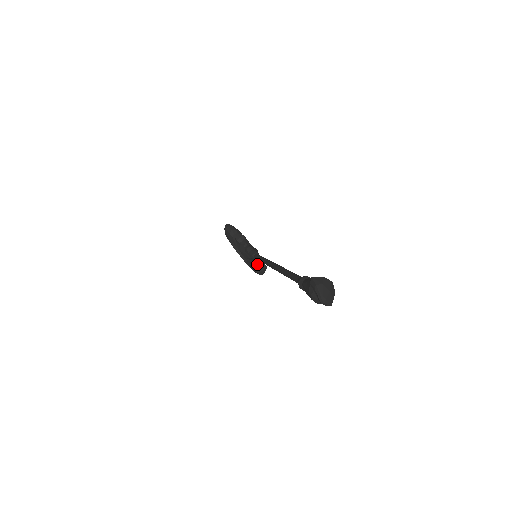
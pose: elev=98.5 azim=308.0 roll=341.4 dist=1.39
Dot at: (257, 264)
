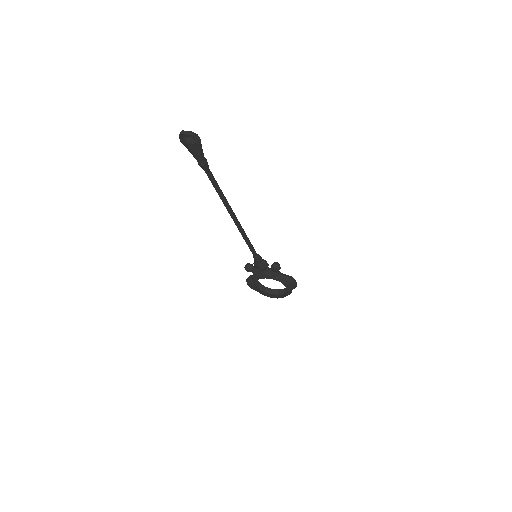
Dot at: (271, 267)
